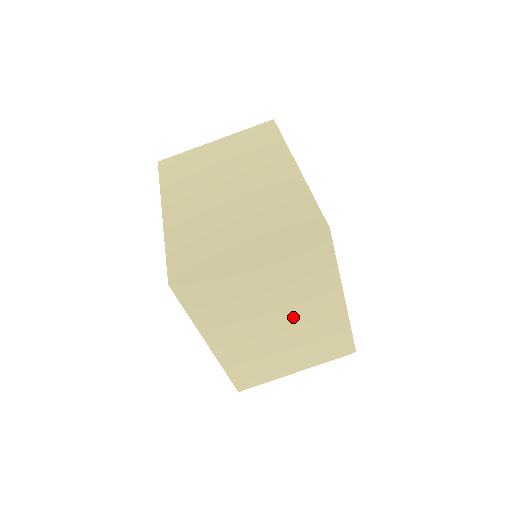
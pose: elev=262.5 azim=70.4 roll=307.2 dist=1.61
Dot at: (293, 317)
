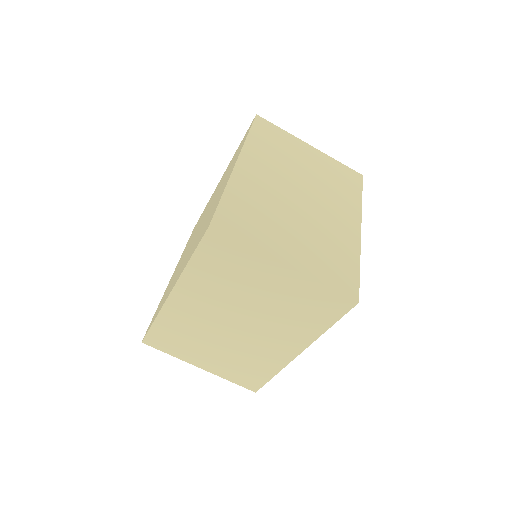
Dot at: (253, 332)
